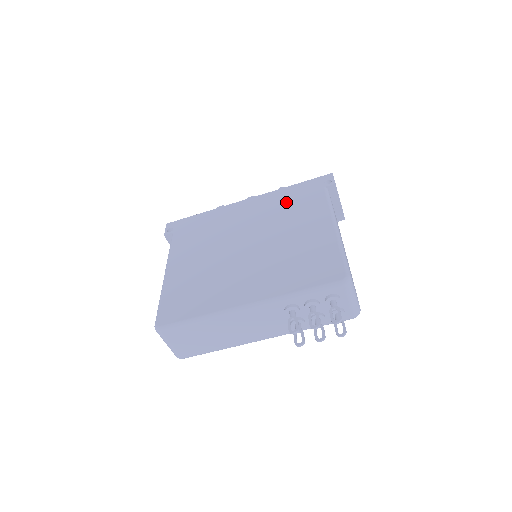
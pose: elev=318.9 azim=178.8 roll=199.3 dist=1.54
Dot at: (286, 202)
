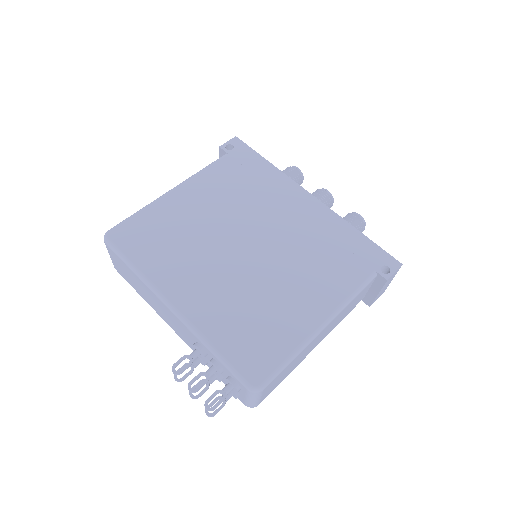
Dot at: (330, 243)
